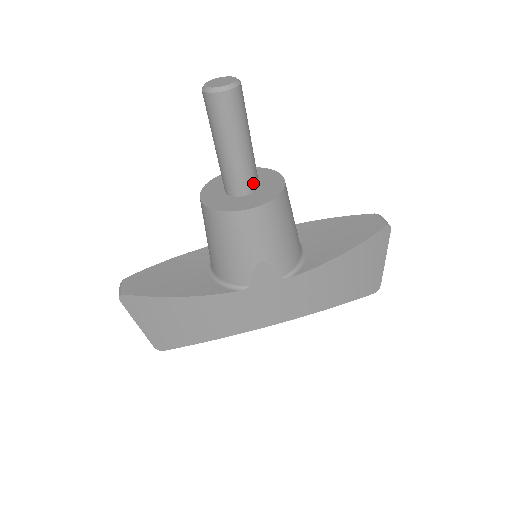
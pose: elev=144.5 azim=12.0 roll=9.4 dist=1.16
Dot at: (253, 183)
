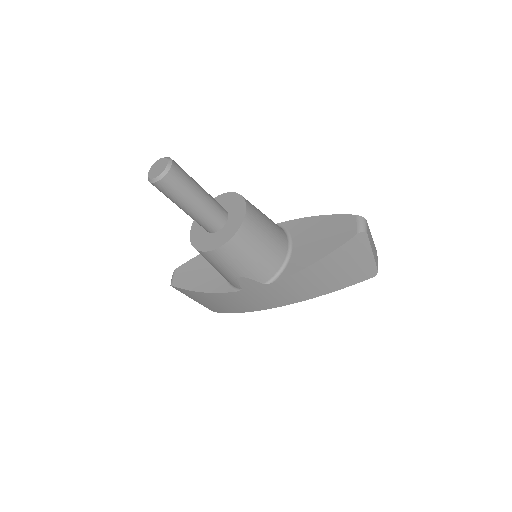
Dot at: (217, 223)
